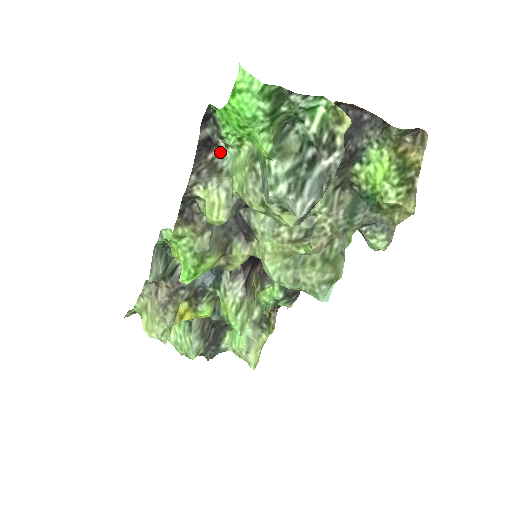
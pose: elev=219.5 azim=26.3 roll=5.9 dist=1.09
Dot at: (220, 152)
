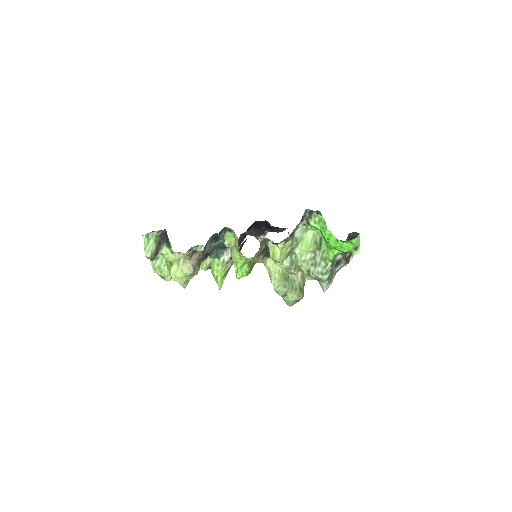
Dot at: (299, 224)
